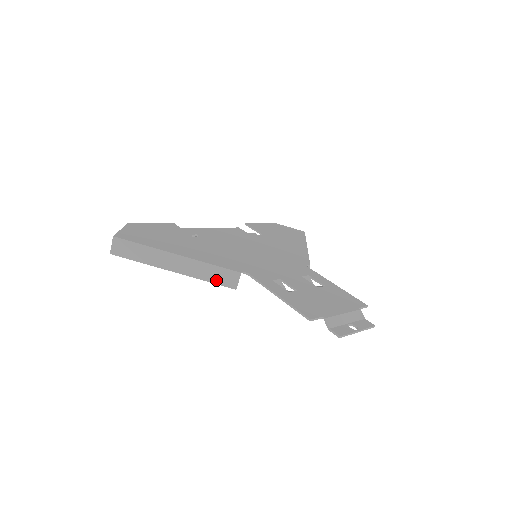
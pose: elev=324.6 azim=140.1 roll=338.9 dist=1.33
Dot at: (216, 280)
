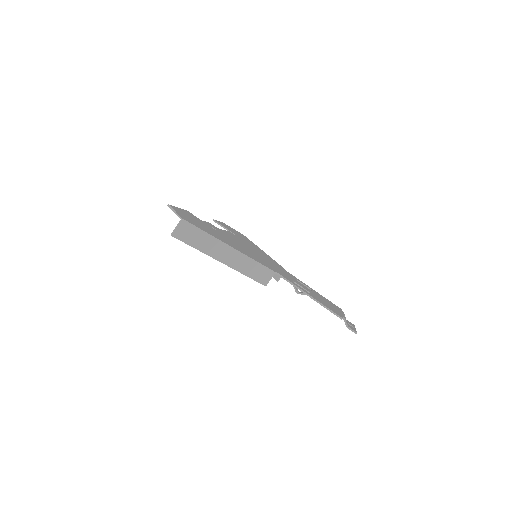
Dot at: (254, 276)
